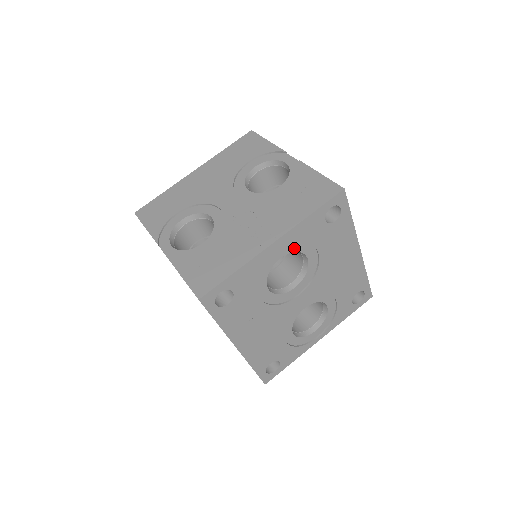
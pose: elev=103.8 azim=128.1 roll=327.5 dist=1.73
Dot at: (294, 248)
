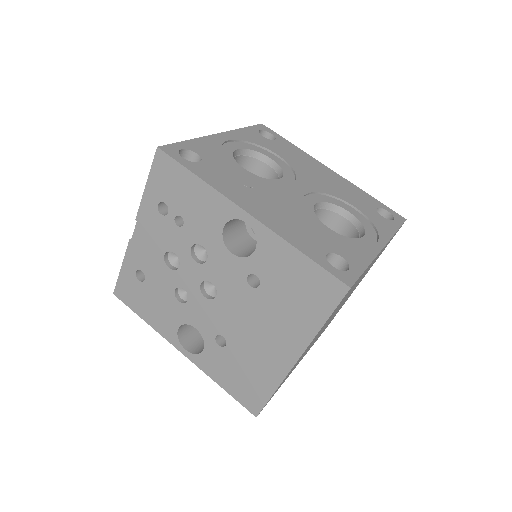
Dot at: (247, 147)
